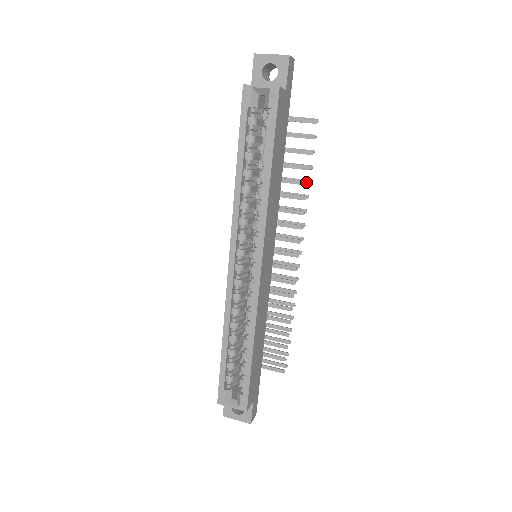
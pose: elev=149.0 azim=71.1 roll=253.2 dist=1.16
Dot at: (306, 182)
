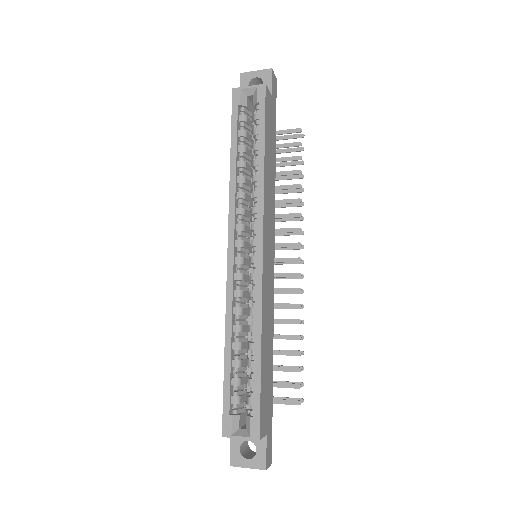
Dot at: (300, 185)
